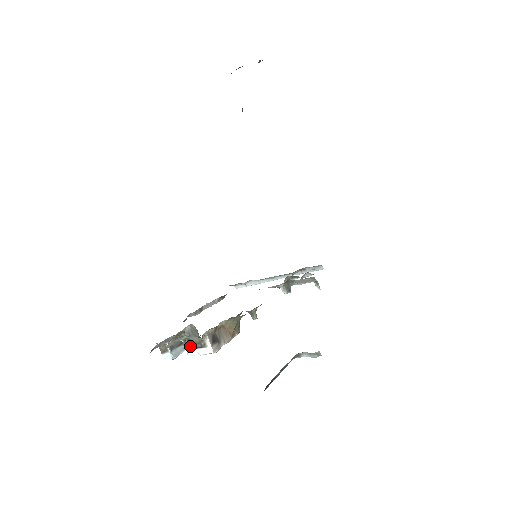
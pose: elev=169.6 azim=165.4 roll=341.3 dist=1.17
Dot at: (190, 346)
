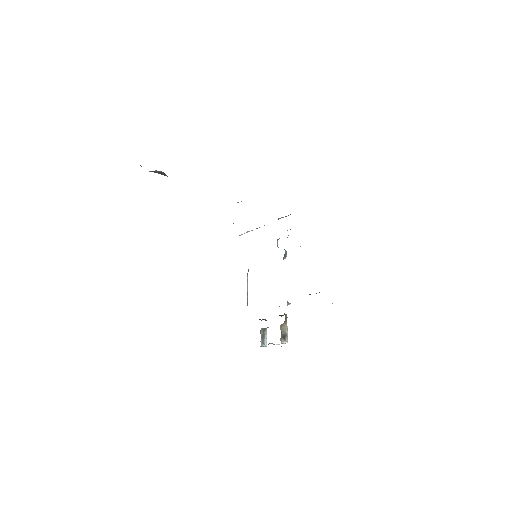
Dot at: occluded
